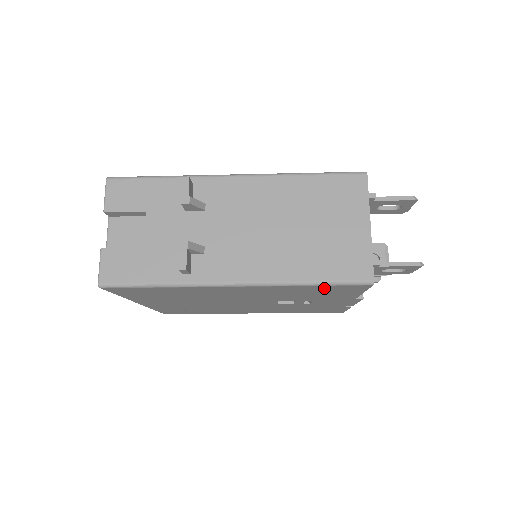
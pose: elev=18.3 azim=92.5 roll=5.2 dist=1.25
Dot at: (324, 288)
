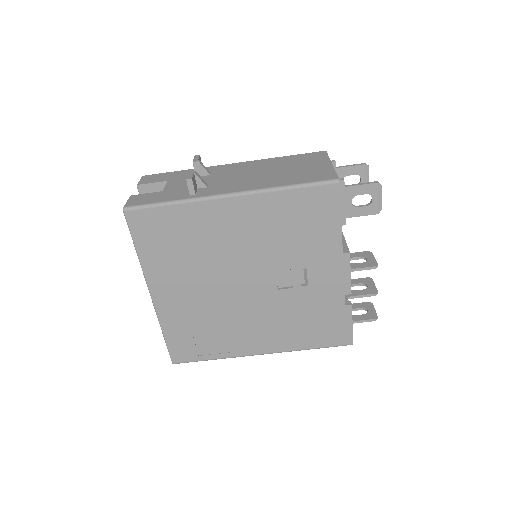
Dot at: (303, 200)
